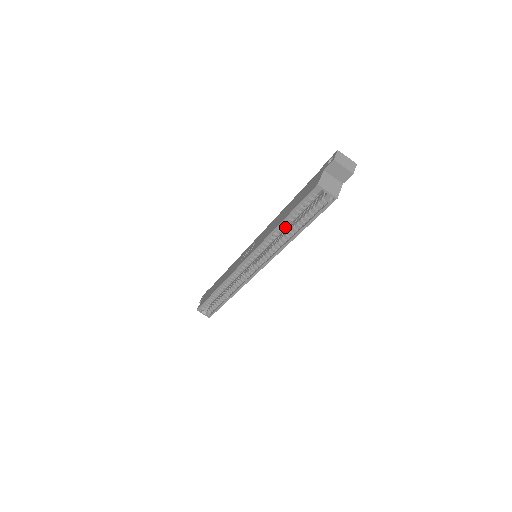
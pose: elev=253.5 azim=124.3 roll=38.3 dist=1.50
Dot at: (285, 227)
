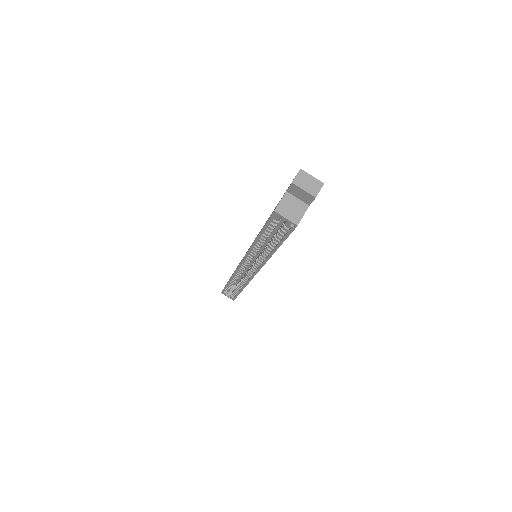
Dot at: (264, 241)
